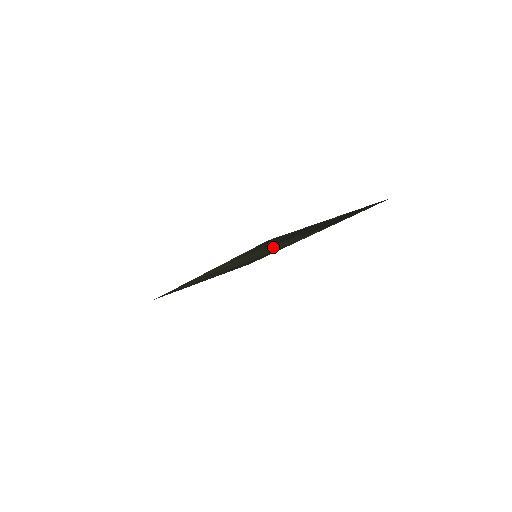
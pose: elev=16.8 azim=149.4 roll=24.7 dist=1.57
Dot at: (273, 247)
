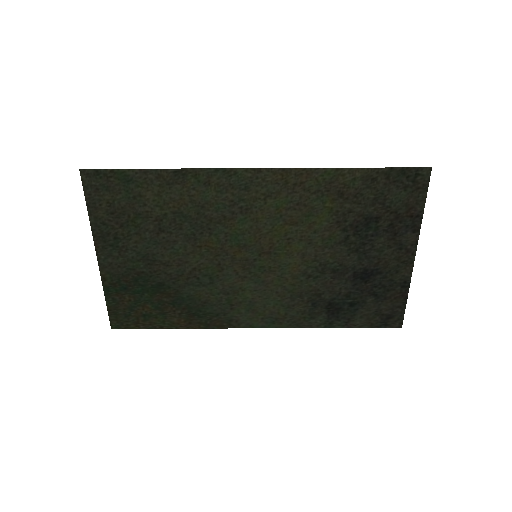
Dot at: (298, 255)
